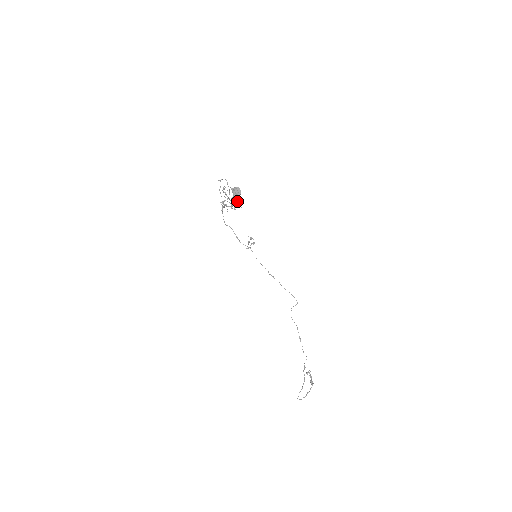
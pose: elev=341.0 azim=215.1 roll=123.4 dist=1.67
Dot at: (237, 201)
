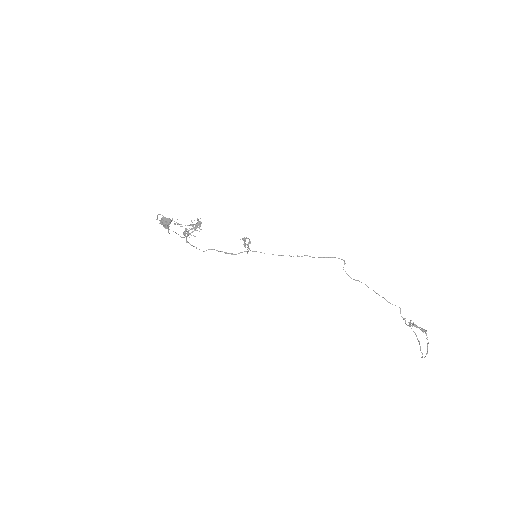
Dot at: (197, 220)
